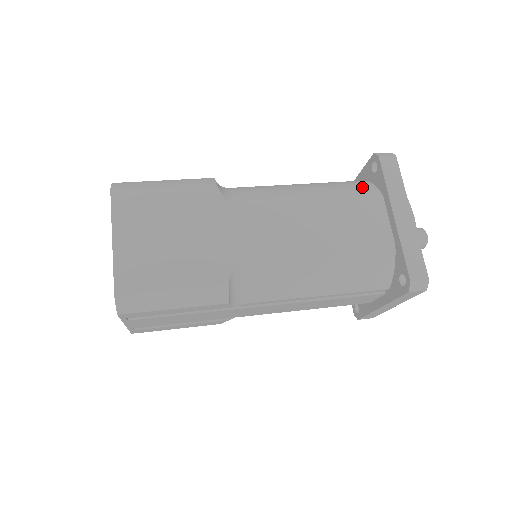
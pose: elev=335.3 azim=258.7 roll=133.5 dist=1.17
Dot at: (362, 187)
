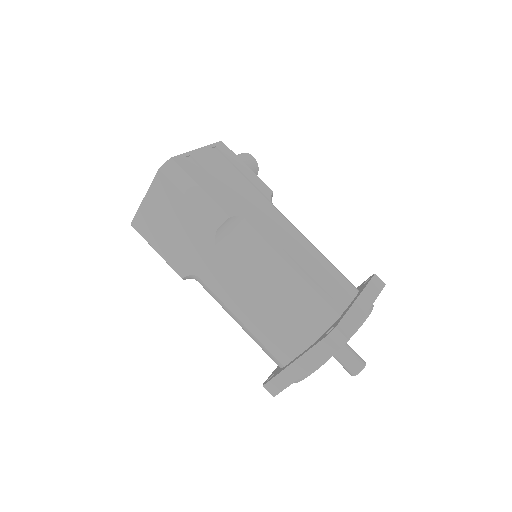
Dot at: (311, 326)
